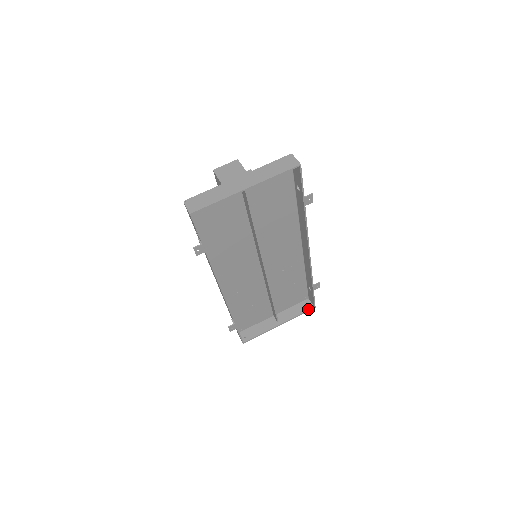
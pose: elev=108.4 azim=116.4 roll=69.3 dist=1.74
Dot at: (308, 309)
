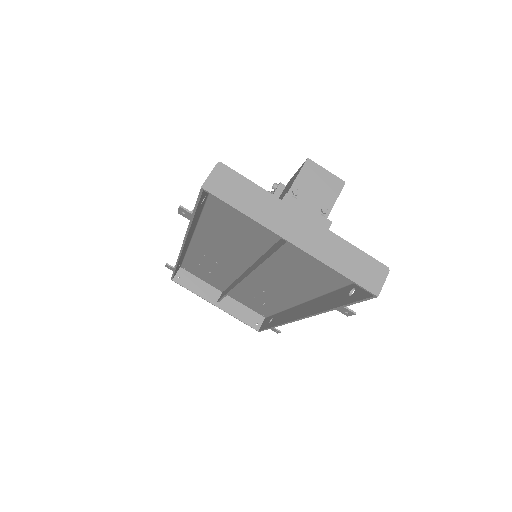
Dot at: (252, 325)
